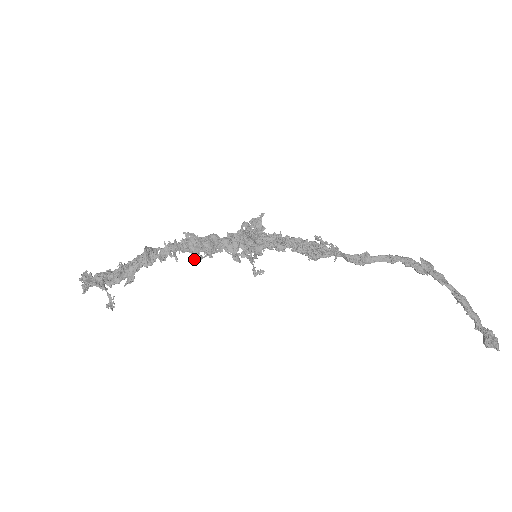
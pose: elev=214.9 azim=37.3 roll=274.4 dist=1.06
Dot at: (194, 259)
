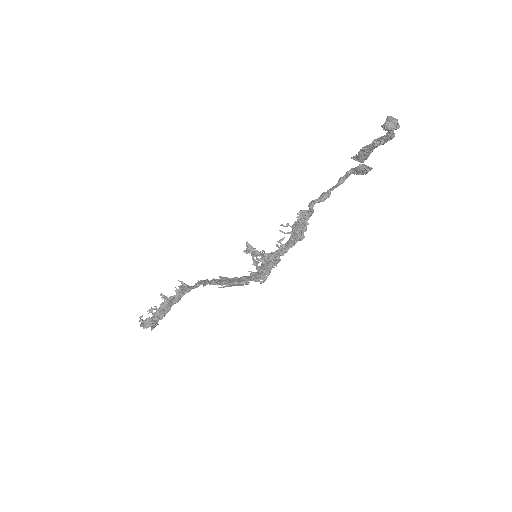
Dot at: (220, 287)
